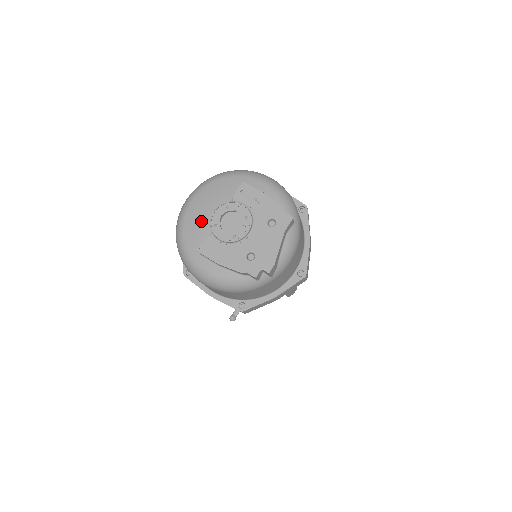
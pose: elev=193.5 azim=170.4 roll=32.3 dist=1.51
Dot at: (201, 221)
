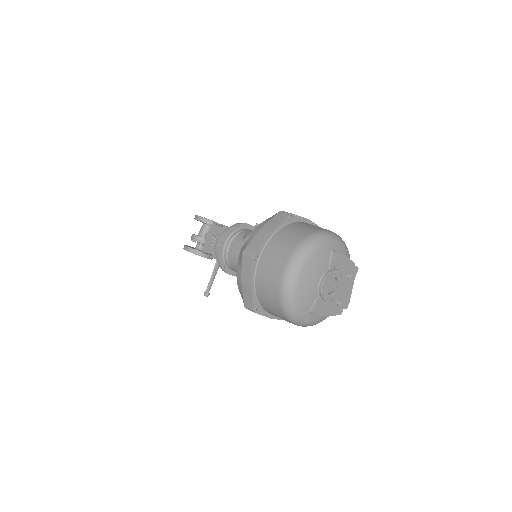
Dot at: (311, 290)
